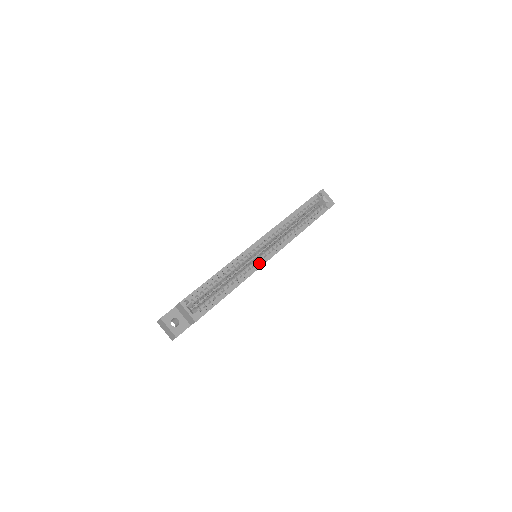
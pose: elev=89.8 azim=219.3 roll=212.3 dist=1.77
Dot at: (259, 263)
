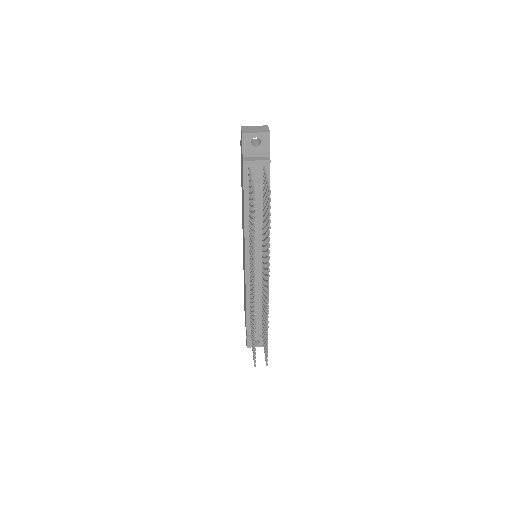
Dot at: occluded
